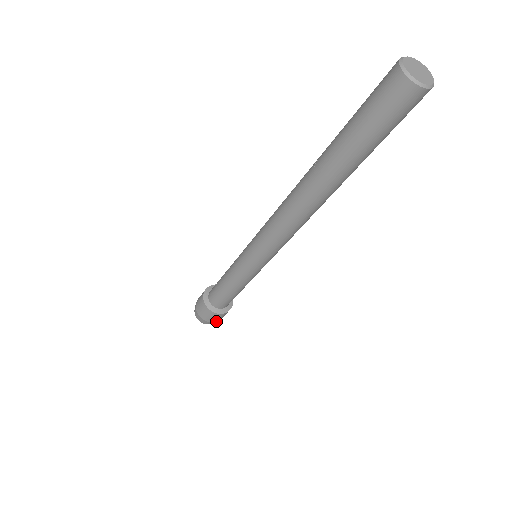
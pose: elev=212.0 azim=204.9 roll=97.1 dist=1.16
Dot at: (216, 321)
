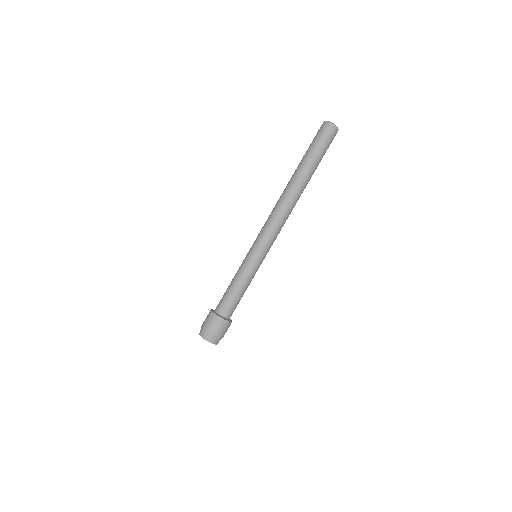
Dot at: (210, 331)
